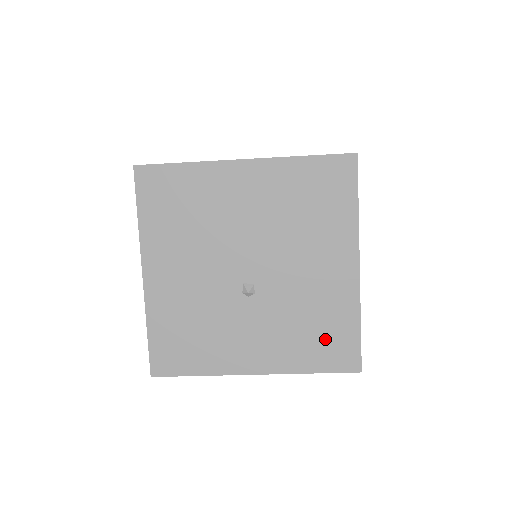
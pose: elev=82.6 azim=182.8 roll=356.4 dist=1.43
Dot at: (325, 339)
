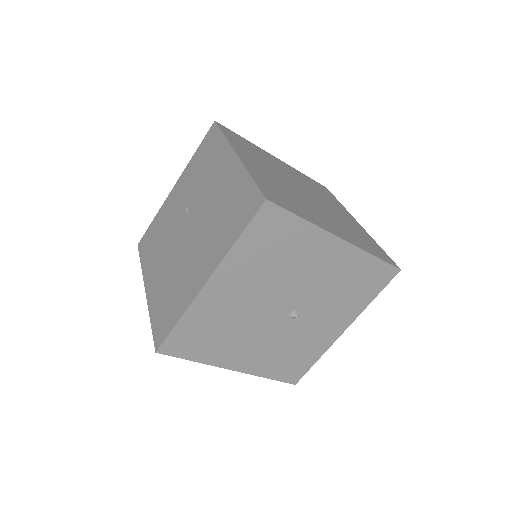
Dot at: (363, 283)
